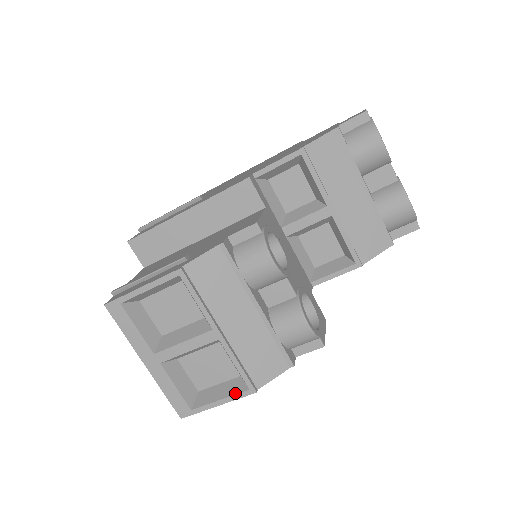
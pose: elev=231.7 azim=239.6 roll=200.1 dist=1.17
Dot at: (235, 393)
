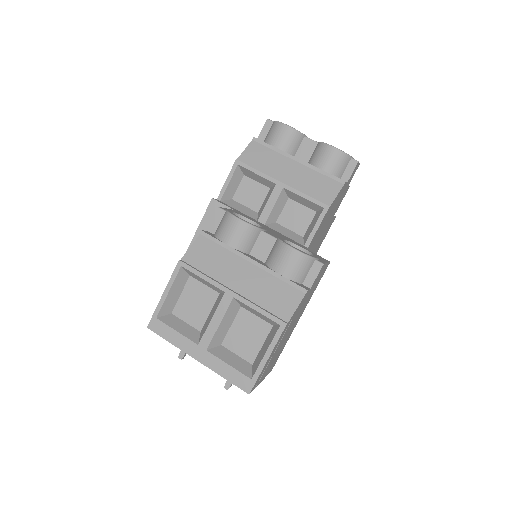
Dot at: (273, 337)
